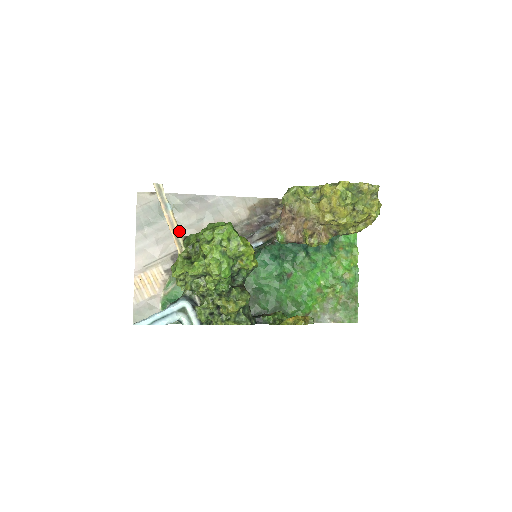
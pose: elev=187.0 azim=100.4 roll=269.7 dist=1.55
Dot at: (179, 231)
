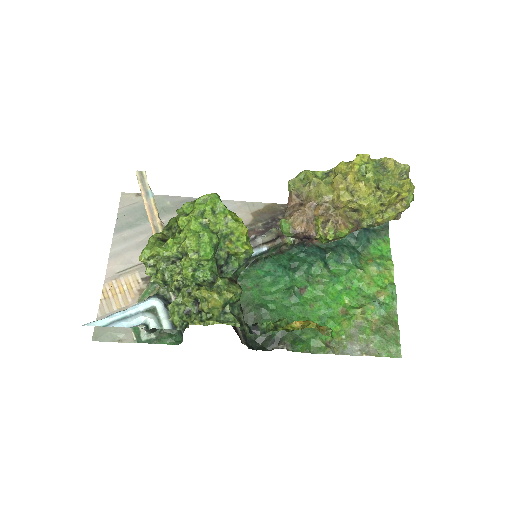
Dot at: (159, 220)
